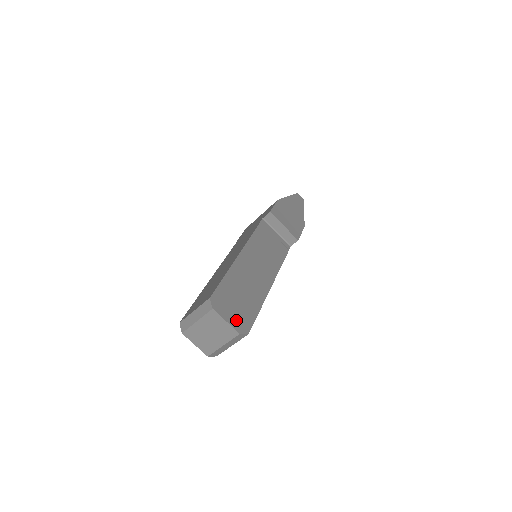
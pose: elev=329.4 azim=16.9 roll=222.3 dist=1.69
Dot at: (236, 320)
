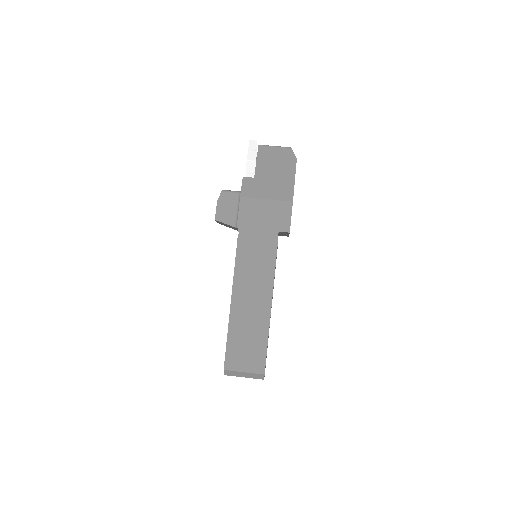
Dot at: occluded
